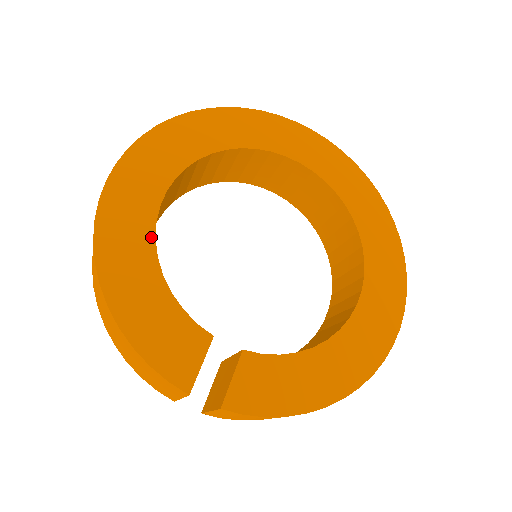
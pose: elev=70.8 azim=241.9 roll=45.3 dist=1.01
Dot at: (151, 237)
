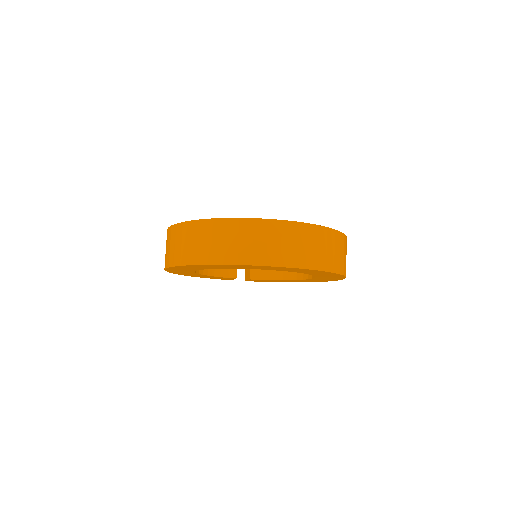
Dot at: occluded
